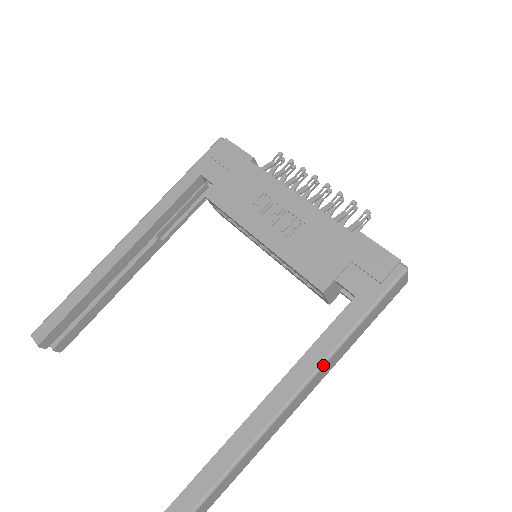
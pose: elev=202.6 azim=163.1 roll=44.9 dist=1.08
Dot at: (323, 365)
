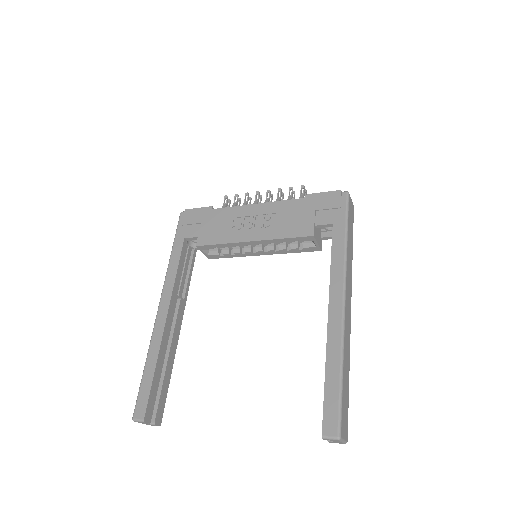
Dot at: (346, 269)
